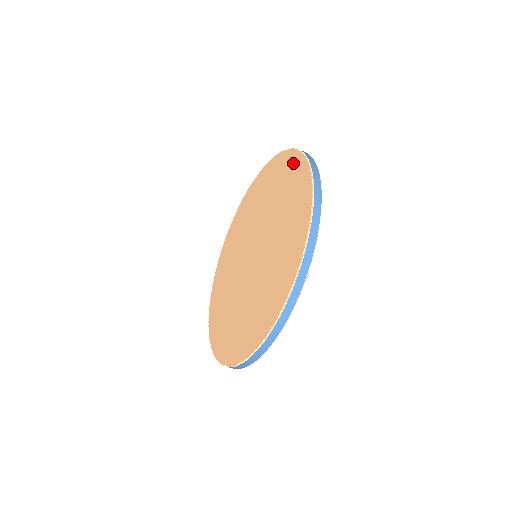
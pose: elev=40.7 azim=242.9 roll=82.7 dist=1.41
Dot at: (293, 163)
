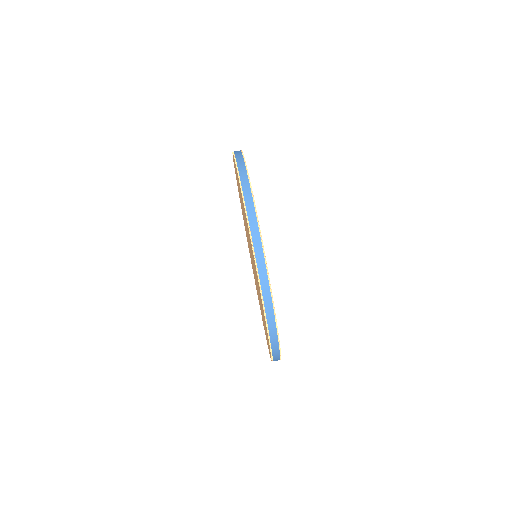
Dot at: occluded
